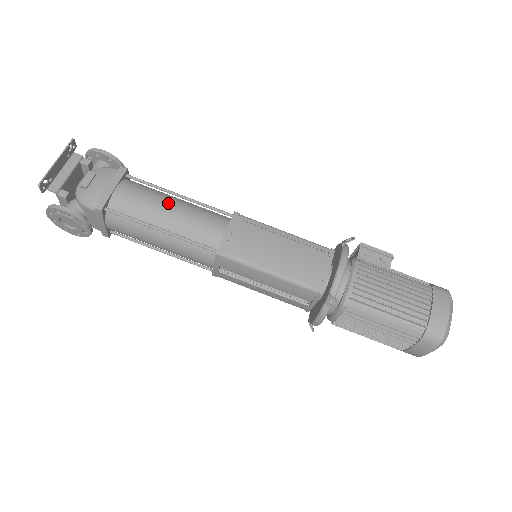
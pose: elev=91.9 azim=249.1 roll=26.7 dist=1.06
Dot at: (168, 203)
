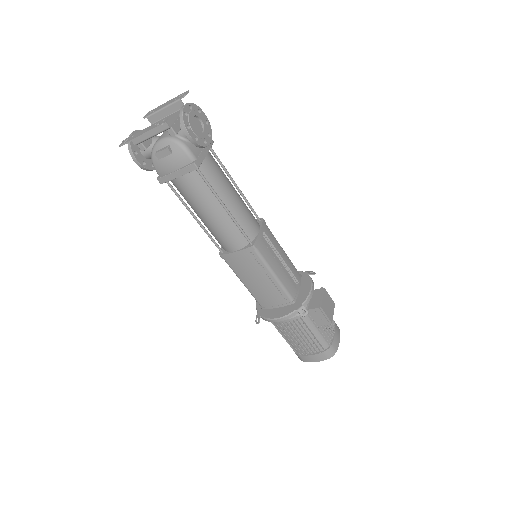
Dot at: (211, 211)
